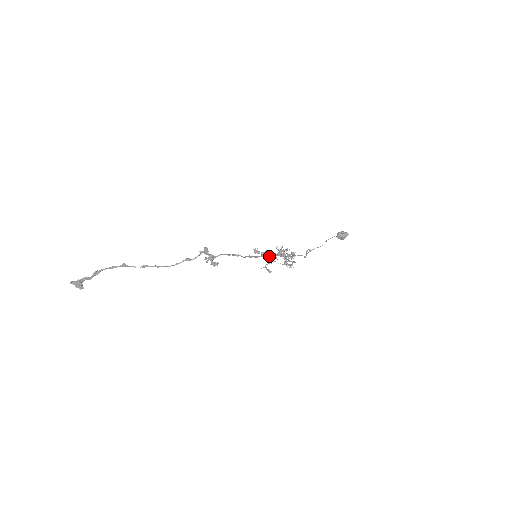
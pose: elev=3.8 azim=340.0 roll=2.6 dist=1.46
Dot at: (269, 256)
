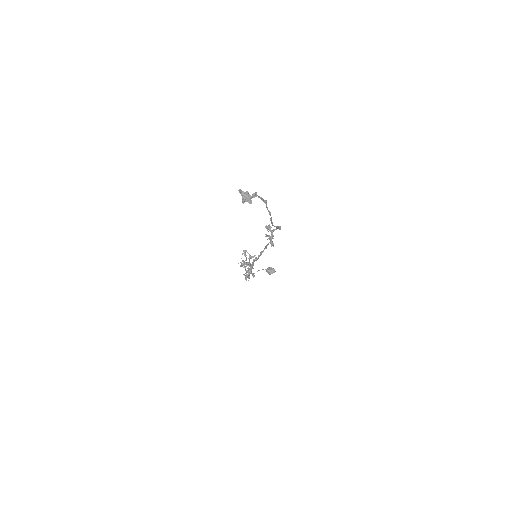
Dot at: occluded
